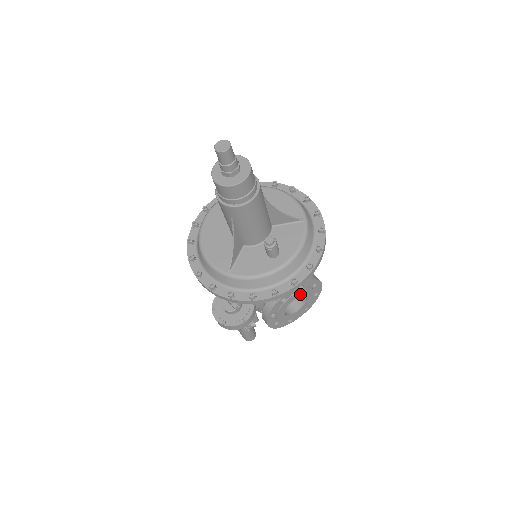
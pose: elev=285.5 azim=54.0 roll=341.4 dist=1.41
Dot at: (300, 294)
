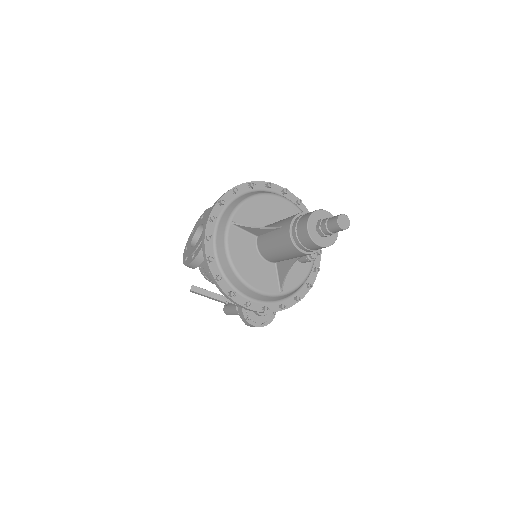
Dot at: occluded
